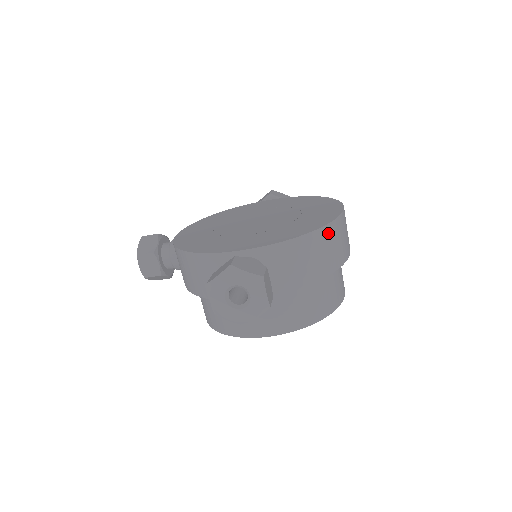
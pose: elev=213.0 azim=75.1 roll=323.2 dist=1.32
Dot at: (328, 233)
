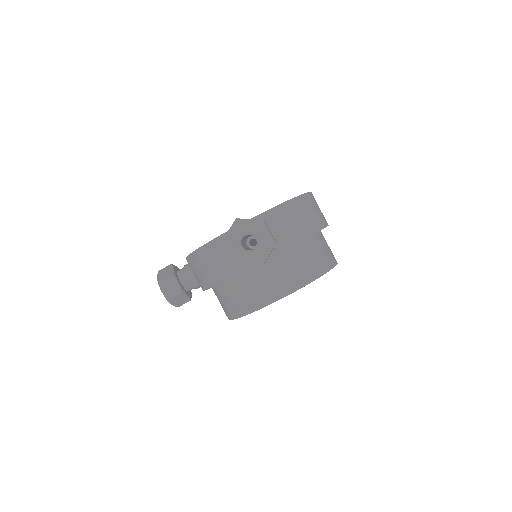
Dot at: (304, 201)
